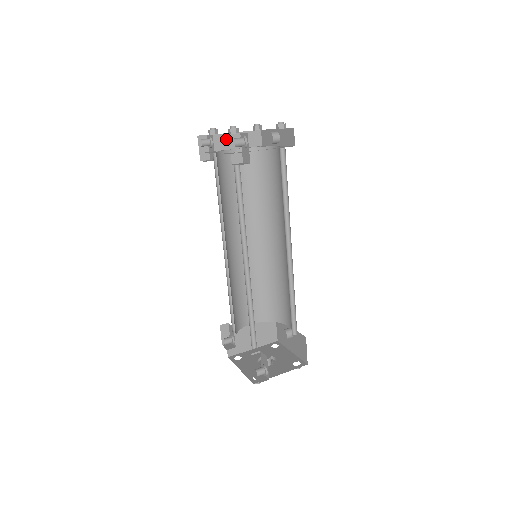
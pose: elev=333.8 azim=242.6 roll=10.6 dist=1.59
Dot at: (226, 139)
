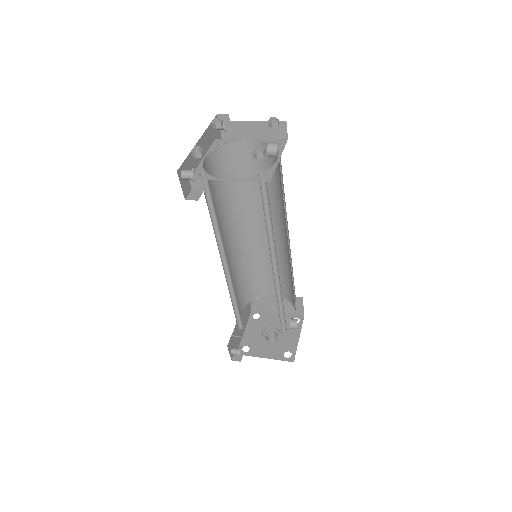
Dot at: (241, 127)
